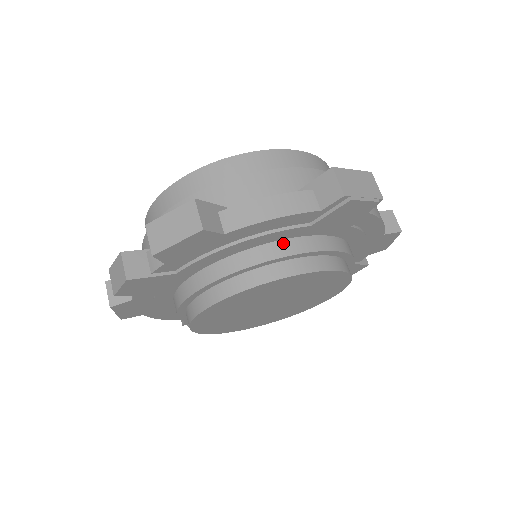
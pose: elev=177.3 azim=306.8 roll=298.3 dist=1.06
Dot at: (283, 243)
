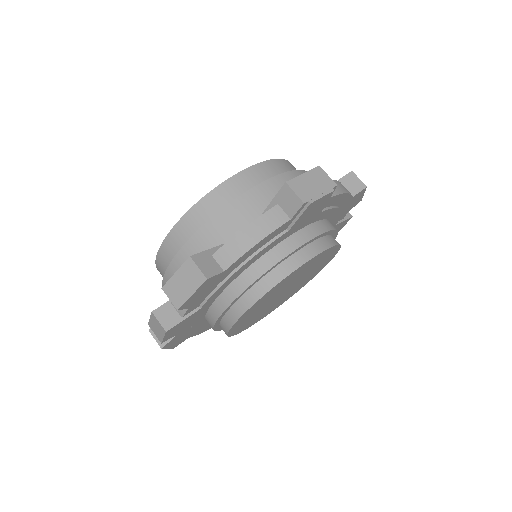
Dot at: (272, 252)
